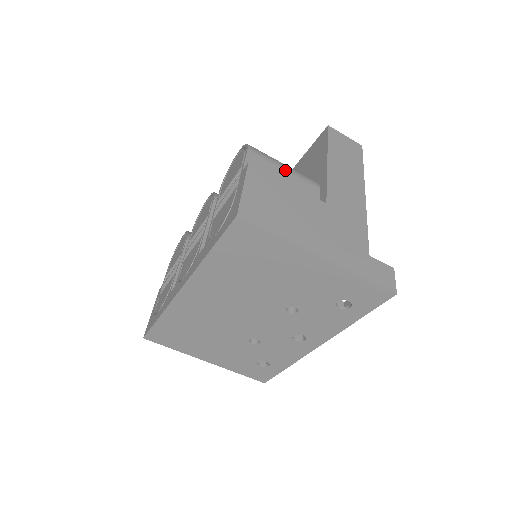
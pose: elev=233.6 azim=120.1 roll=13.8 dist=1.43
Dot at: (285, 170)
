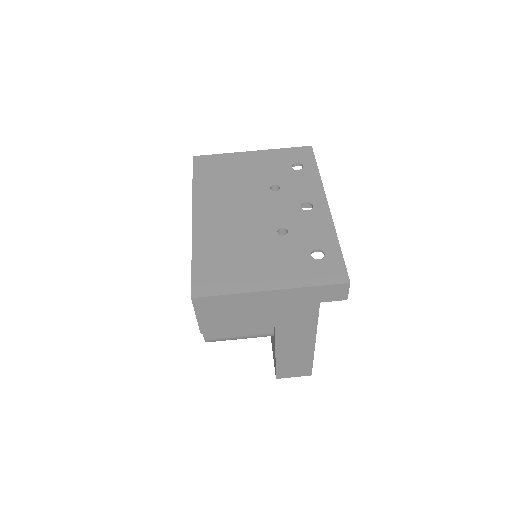
Dot at: occluded
